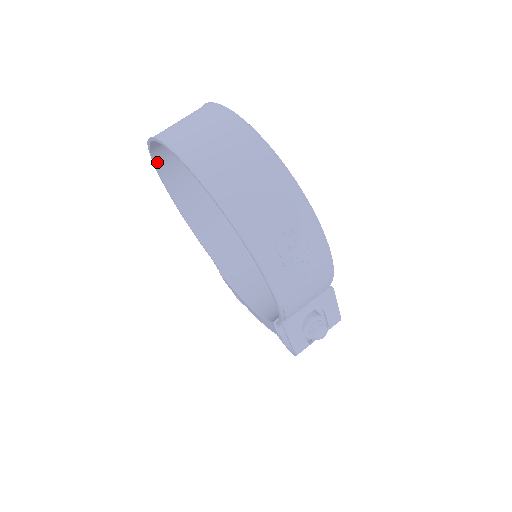
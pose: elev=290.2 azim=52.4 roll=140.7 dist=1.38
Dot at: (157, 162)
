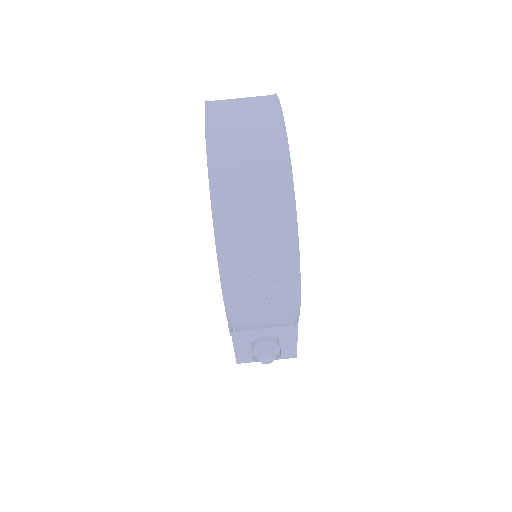
Dot at: occluded
